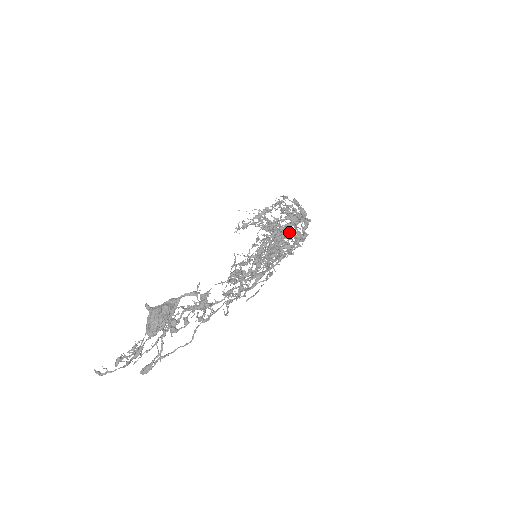
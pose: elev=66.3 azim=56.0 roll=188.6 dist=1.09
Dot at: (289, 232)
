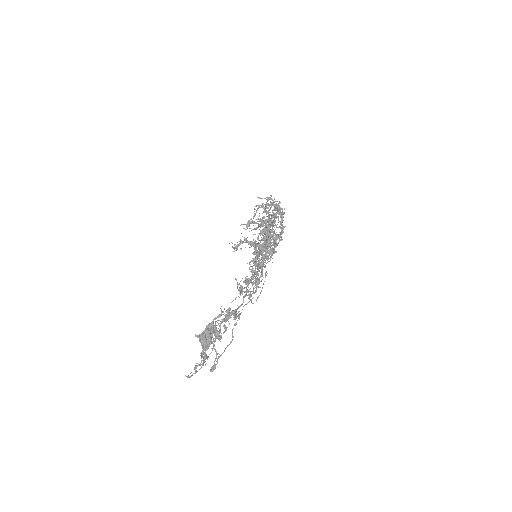
Dot at: (267, 240)
